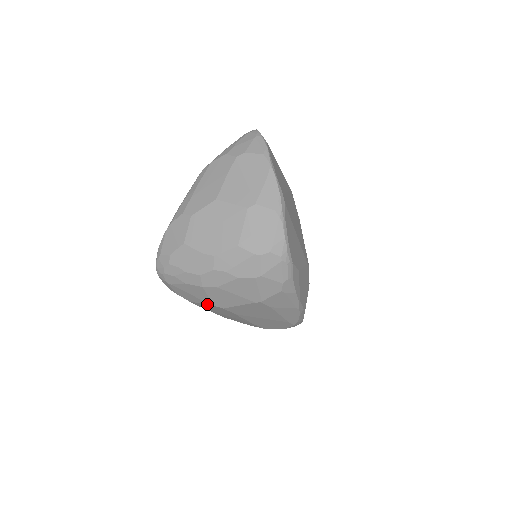
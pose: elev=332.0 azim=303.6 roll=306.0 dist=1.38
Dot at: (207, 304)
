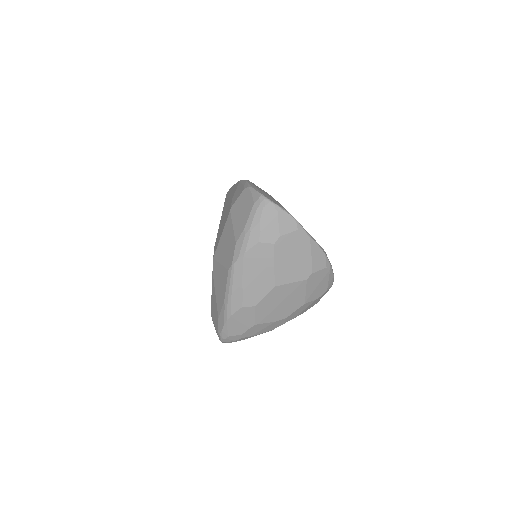
Dot at: occluded
